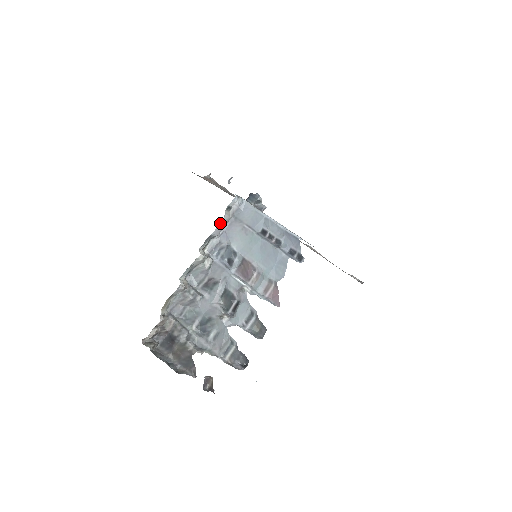
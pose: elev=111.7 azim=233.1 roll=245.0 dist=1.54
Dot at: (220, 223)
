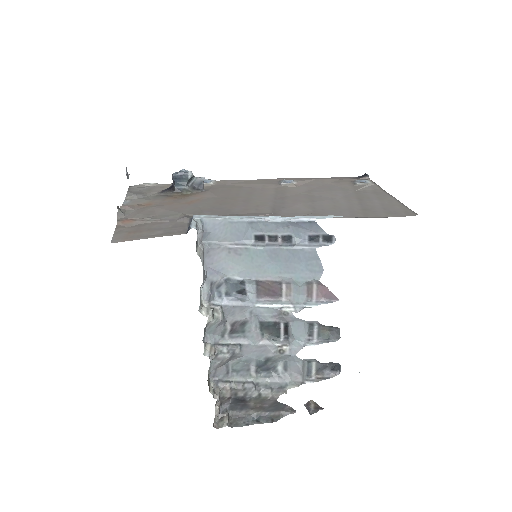
Dot at: occluded
